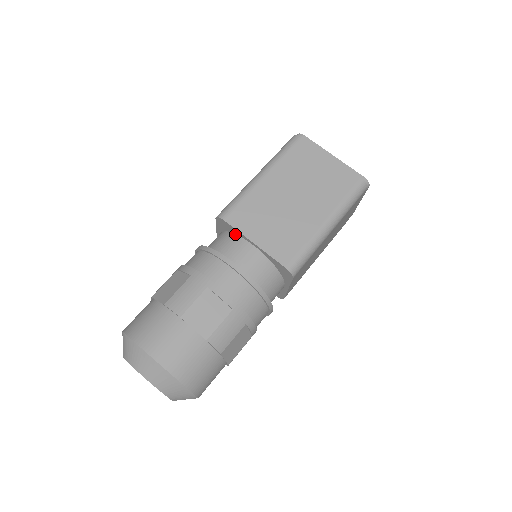
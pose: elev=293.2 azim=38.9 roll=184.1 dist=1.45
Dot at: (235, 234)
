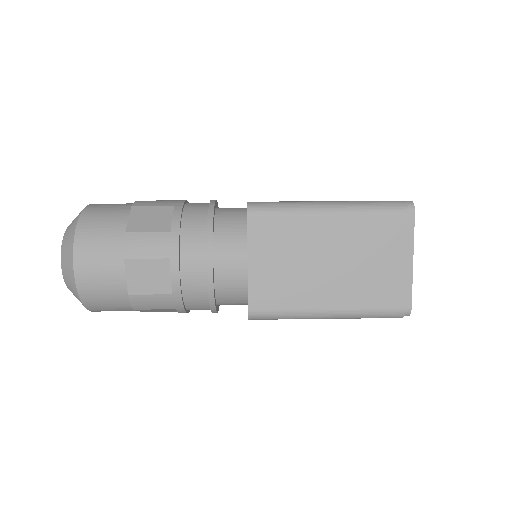
Dot at: occluded
